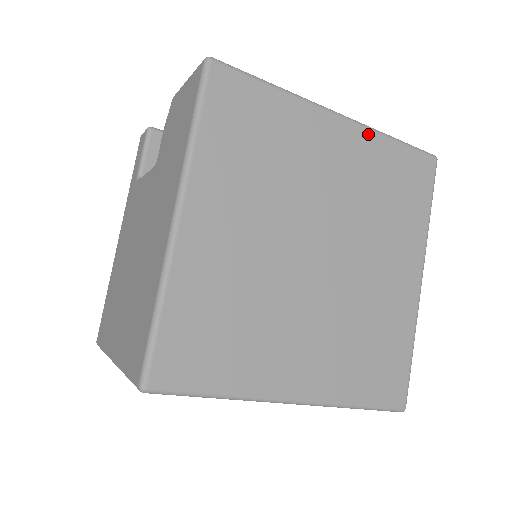
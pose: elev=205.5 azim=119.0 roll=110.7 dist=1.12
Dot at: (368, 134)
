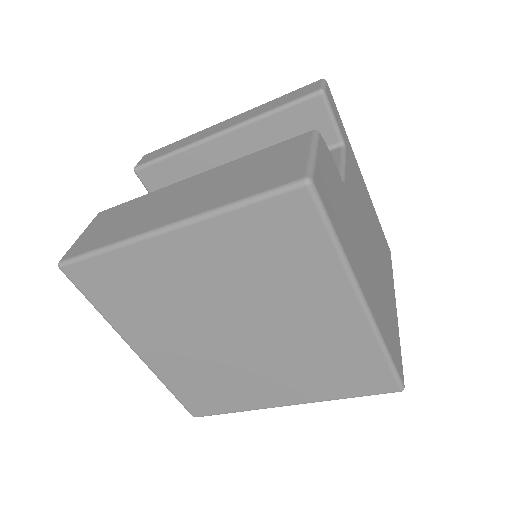
Dot at: (205, 226)
